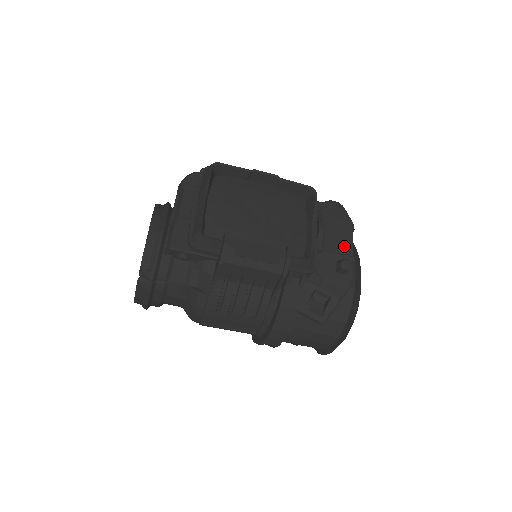
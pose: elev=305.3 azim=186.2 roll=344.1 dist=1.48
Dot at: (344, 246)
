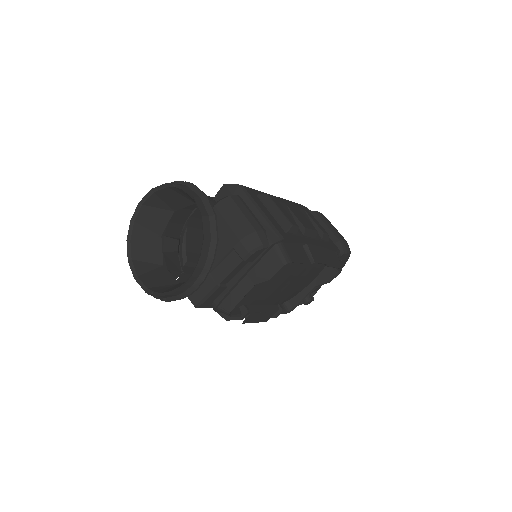
Dot at: occluded
